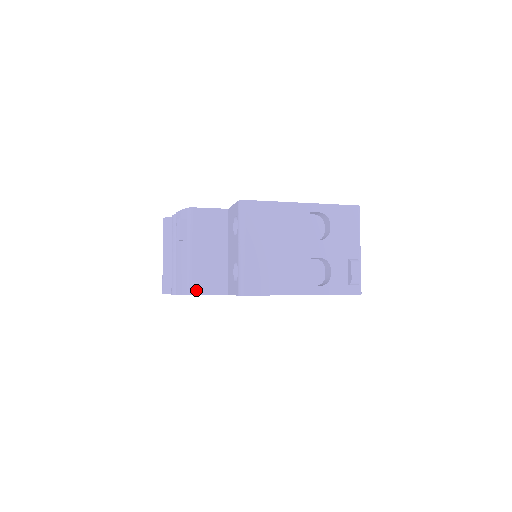
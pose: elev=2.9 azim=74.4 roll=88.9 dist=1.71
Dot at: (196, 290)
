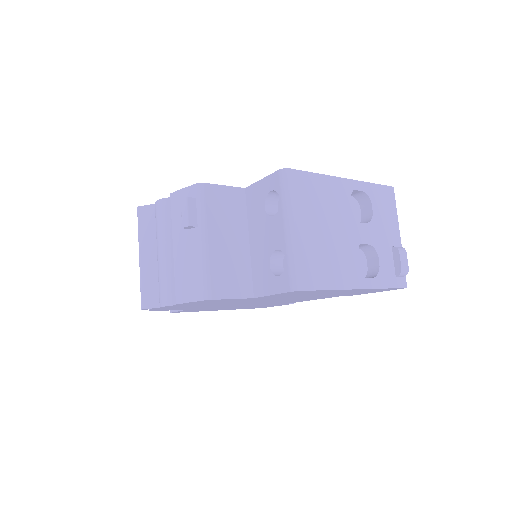
Dot at: (216, 293)
